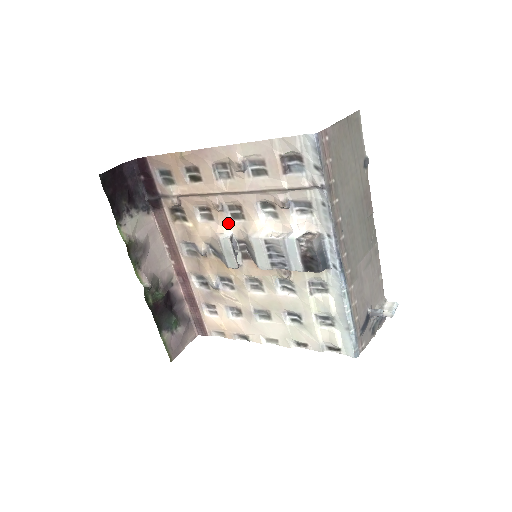
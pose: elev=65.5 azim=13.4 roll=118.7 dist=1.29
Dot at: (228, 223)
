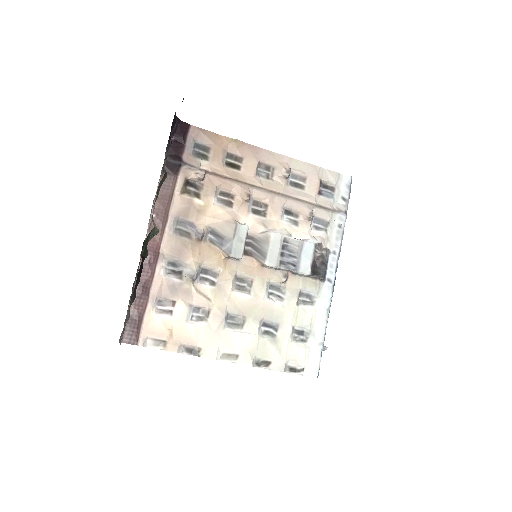
Dot at: (247, 215)
